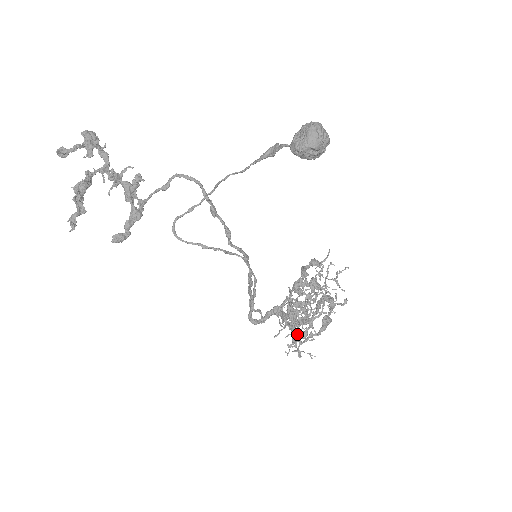
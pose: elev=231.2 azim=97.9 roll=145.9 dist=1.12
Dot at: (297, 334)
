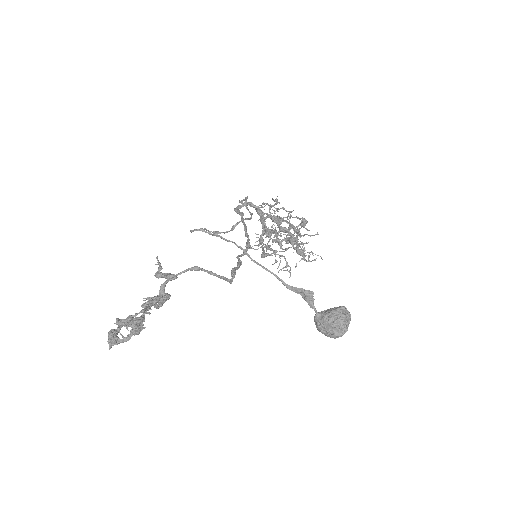
Dot at: occluded
